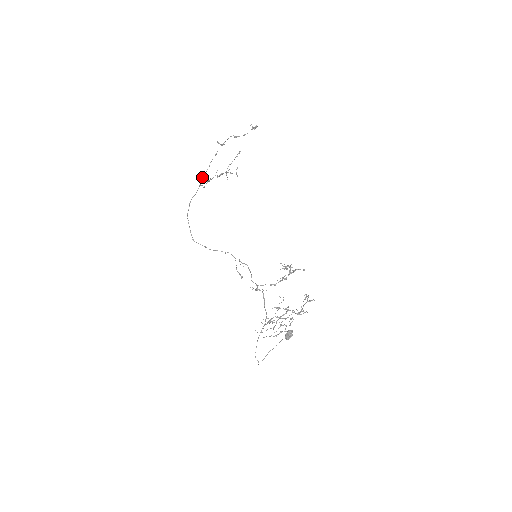
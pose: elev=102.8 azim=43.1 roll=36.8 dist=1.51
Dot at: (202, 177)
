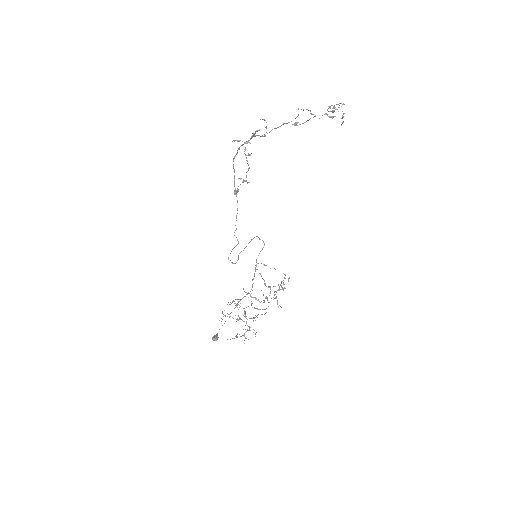
Dot at: occluded
